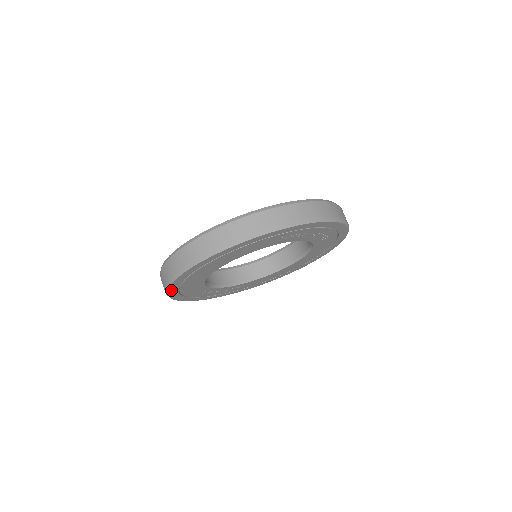
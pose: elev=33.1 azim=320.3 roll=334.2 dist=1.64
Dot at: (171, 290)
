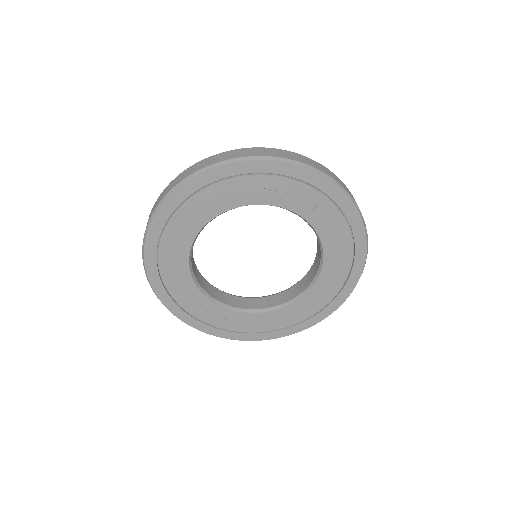
Dot at: (148, 253)
